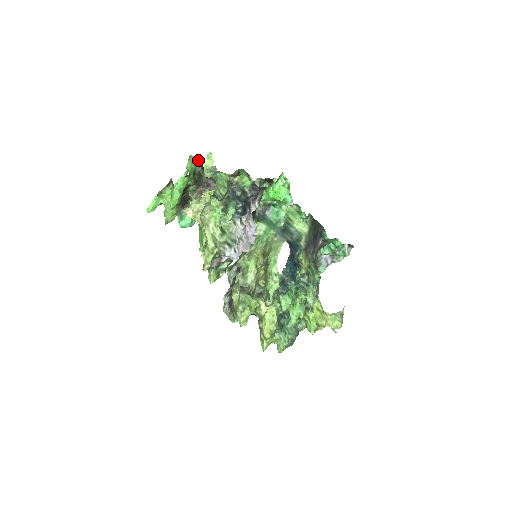
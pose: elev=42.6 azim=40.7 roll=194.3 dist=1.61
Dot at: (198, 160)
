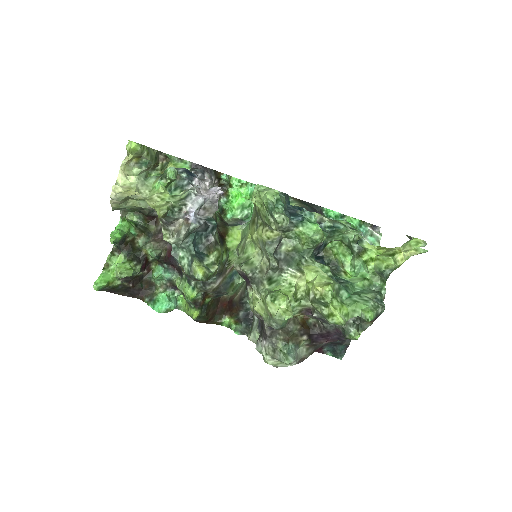
Dot at: (135, 213)
